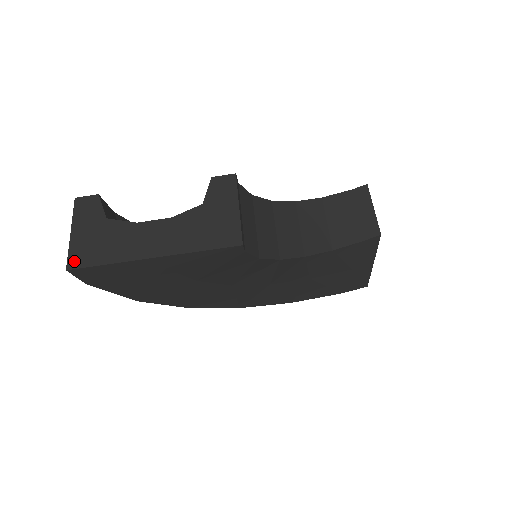
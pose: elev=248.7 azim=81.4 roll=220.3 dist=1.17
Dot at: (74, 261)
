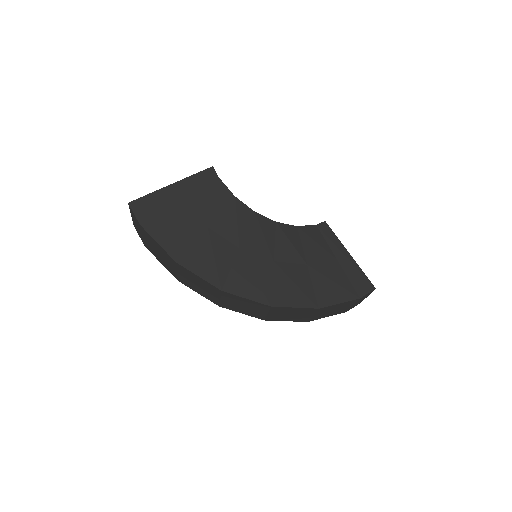
Dot at: (132, 204)
